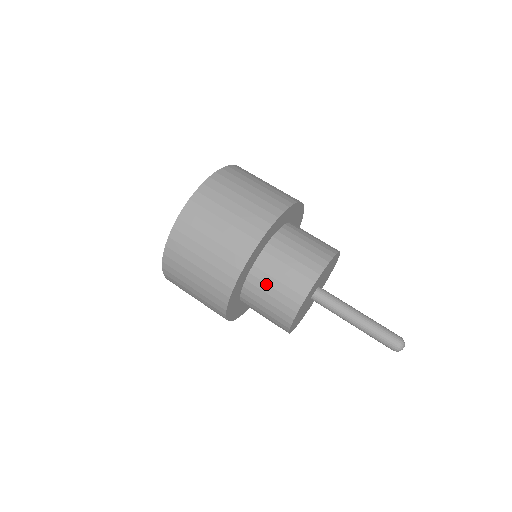
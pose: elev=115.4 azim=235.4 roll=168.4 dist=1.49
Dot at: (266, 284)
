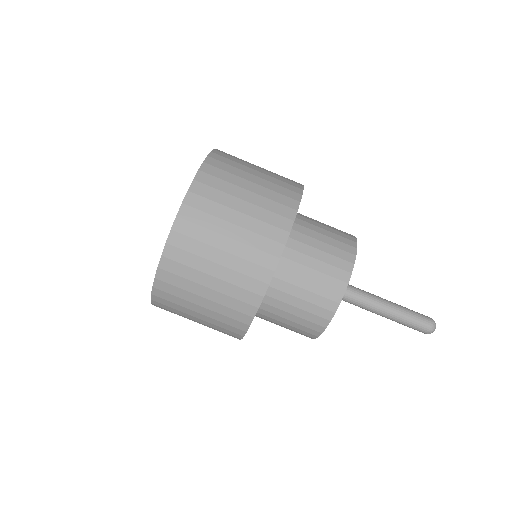
Dot at: (298, 275)
